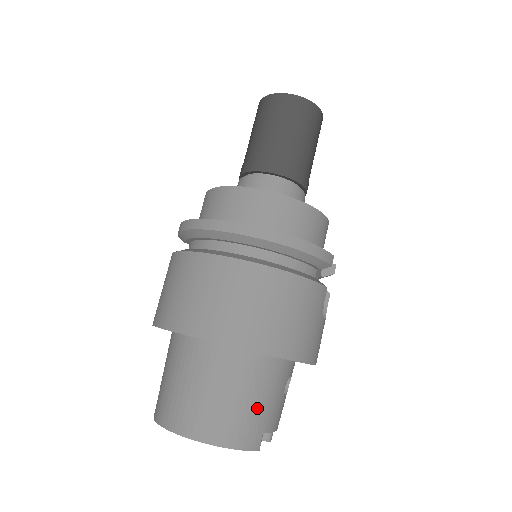
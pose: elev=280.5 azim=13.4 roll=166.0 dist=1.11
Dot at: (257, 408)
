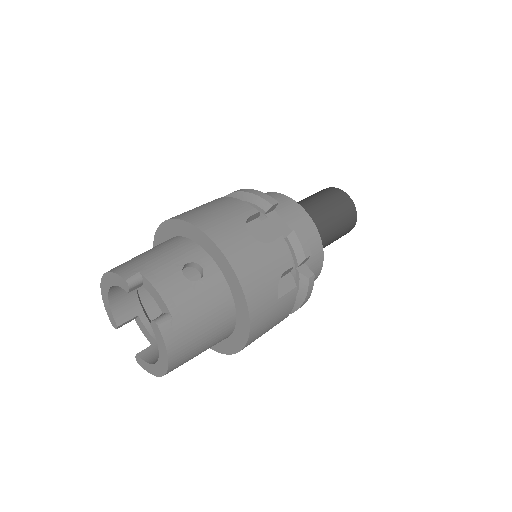
Dot at: (149, 257)
